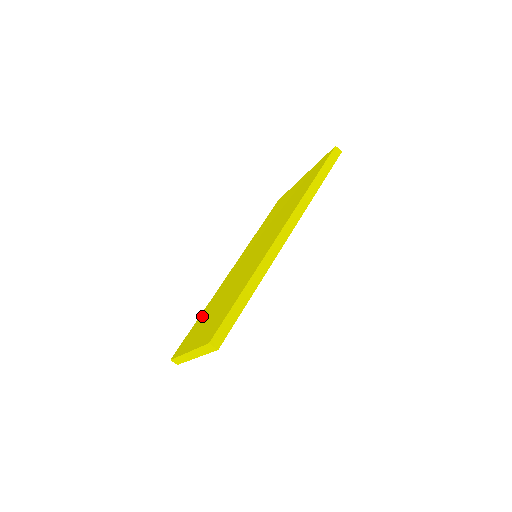
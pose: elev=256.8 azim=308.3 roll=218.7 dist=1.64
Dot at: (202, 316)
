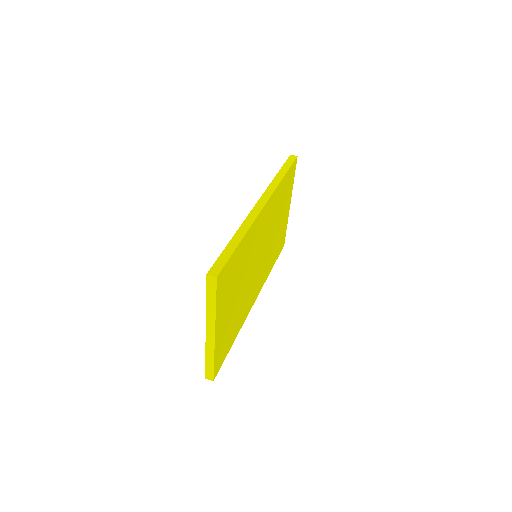
Dot at: occluded
